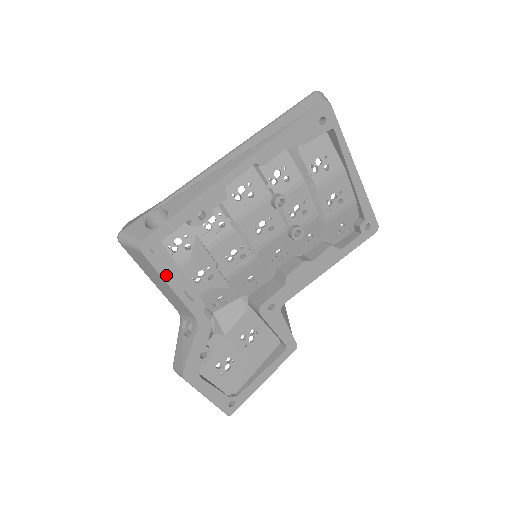
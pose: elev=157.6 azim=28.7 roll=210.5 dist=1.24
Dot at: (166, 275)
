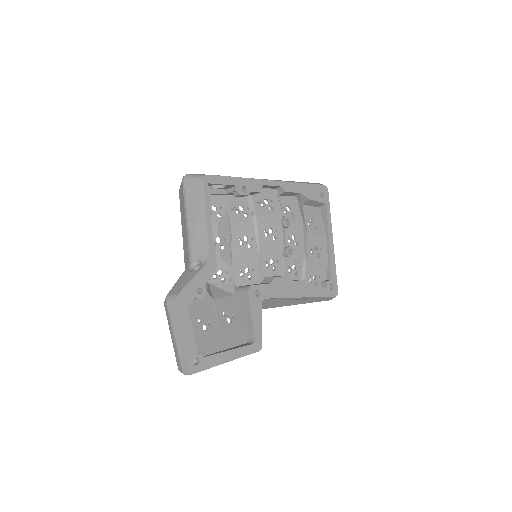
Dot at: (208, 207)
